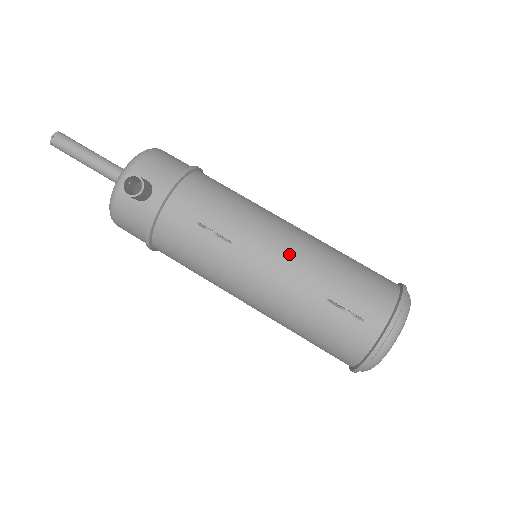
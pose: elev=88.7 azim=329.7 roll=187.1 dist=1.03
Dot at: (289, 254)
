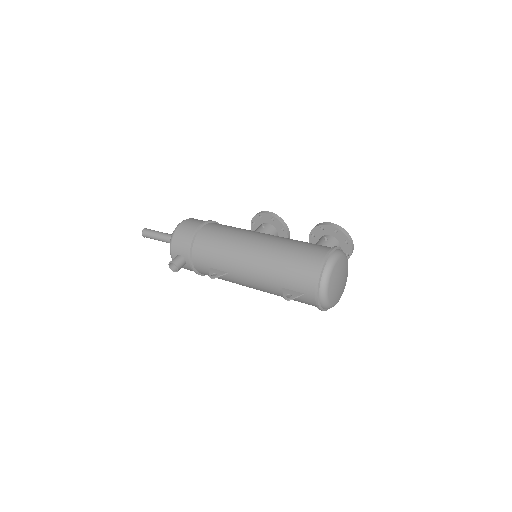
Dot at: (253, 270)
